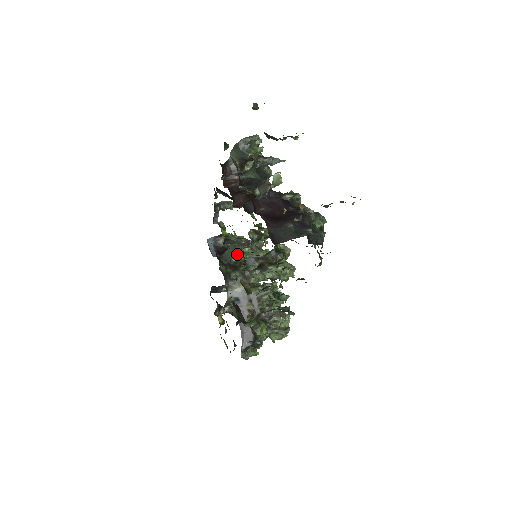
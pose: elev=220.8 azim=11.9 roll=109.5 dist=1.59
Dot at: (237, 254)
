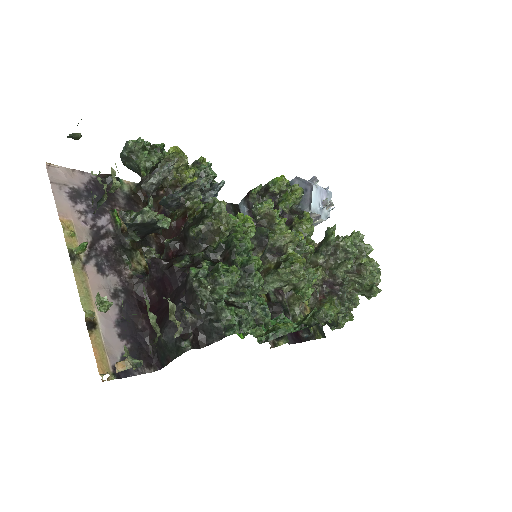
Dot at: occluded
